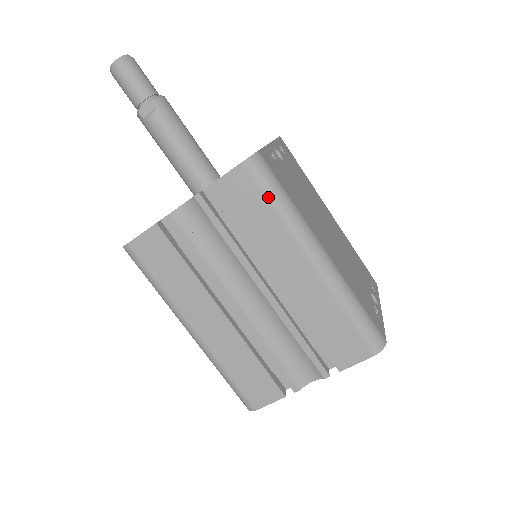
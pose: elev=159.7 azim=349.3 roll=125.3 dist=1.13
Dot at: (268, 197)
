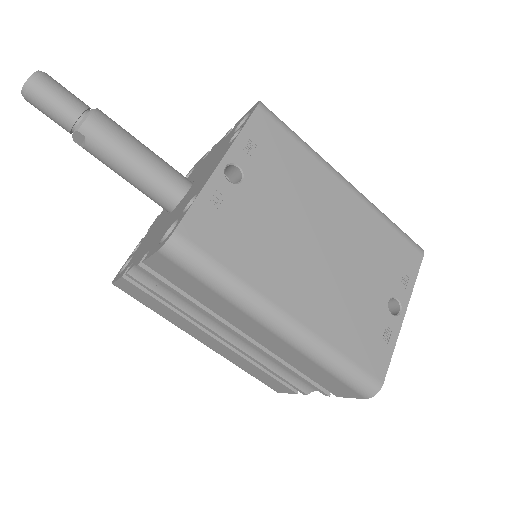
Dot at: (200, 280)
